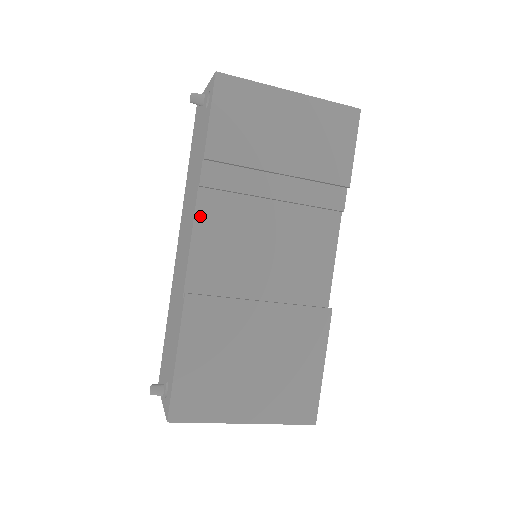
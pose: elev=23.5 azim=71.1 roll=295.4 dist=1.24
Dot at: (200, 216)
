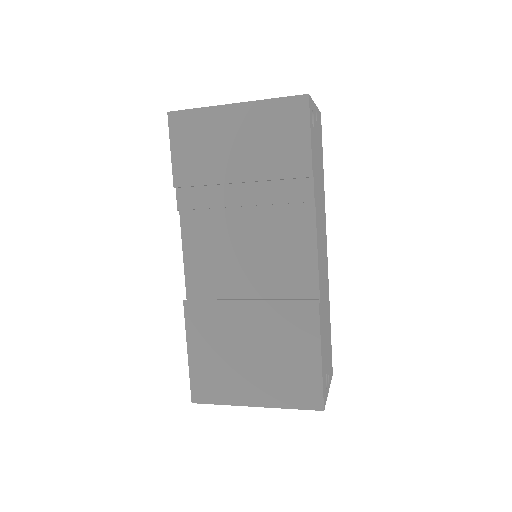
Dot at: (186, 235)
